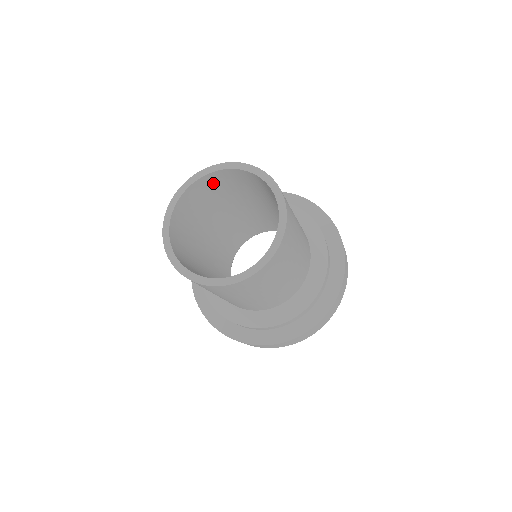
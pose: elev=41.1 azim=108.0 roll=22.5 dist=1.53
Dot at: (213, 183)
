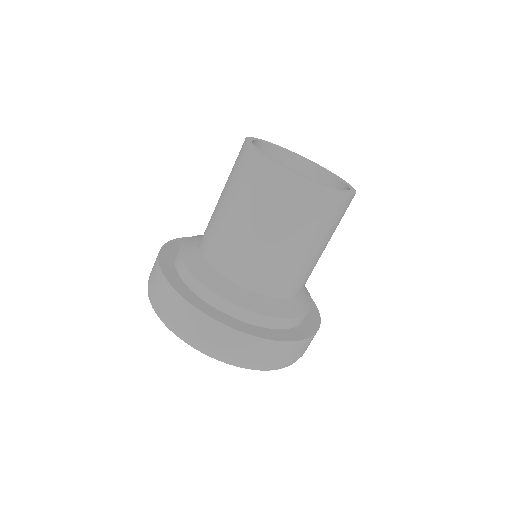
Dot at: occluded
